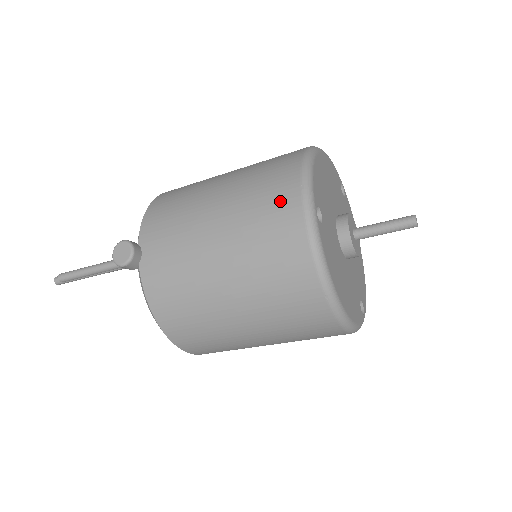
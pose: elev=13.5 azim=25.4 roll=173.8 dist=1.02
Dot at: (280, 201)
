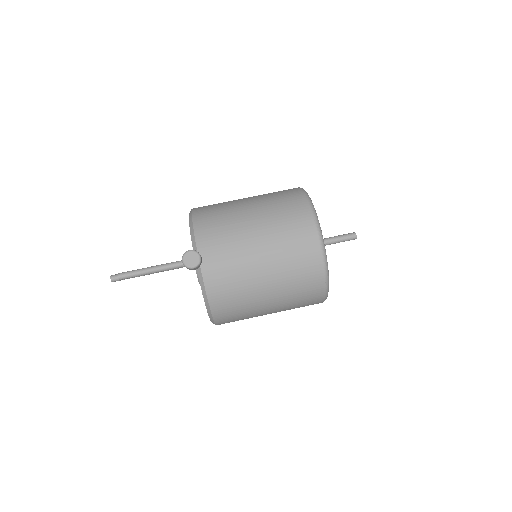
Dot at: (302, 228)
